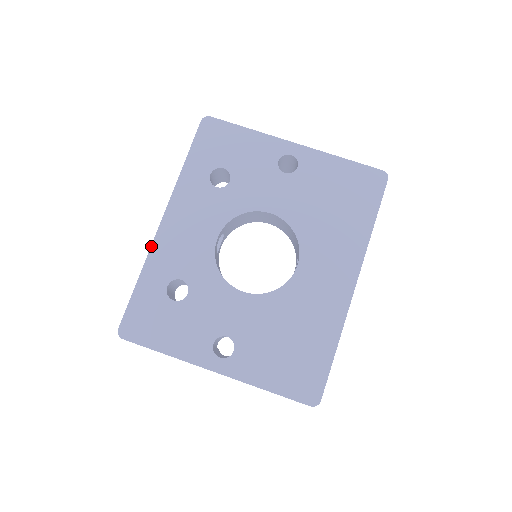
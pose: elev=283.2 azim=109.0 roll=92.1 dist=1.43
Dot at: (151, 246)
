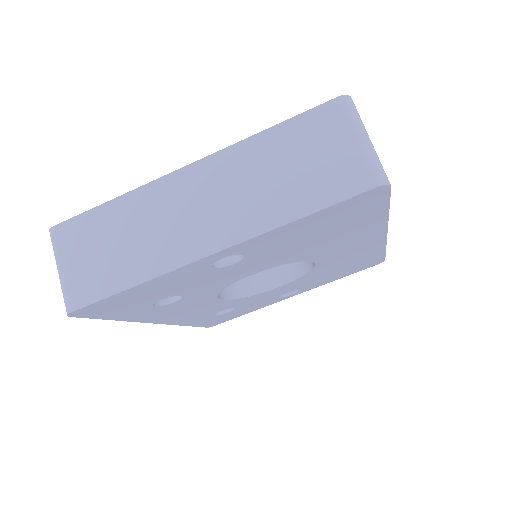
Dot at: occluded
